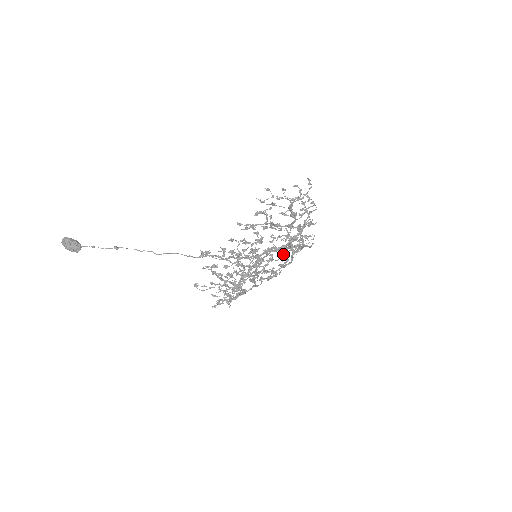
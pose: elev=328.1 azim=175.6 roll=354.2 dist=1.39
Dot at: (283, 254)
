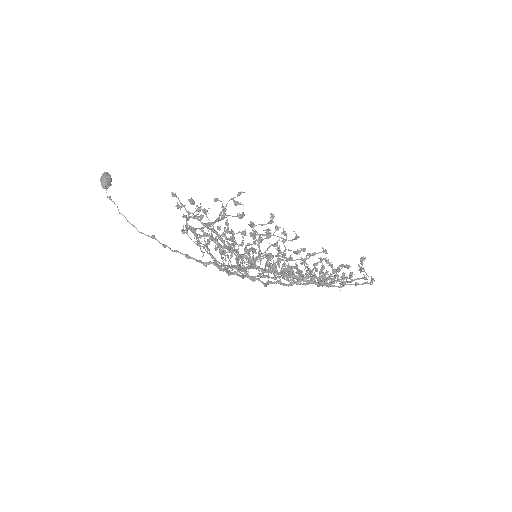
Dot at: occluded
